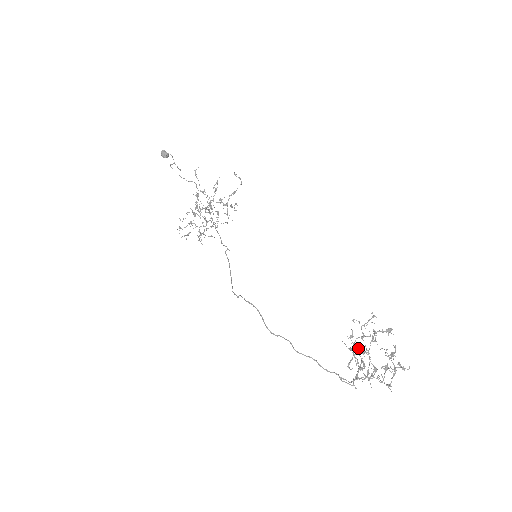
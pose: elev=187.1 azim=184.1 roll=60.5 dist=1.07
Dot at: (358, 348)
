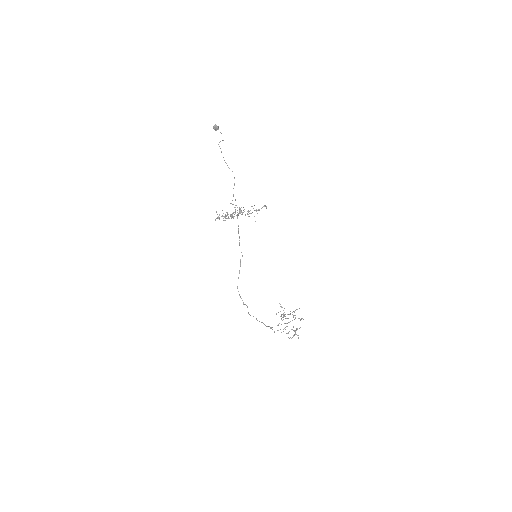
Dot at: occluded
